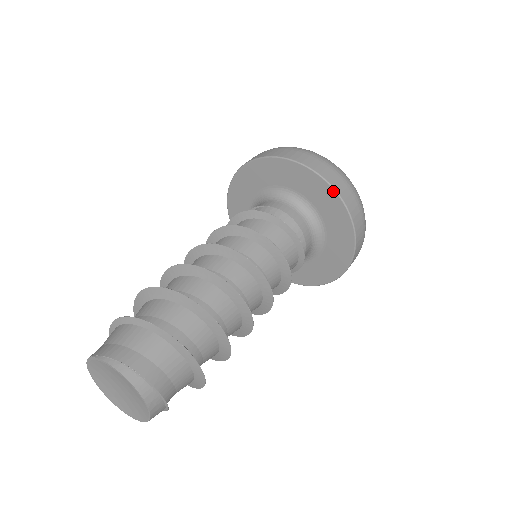
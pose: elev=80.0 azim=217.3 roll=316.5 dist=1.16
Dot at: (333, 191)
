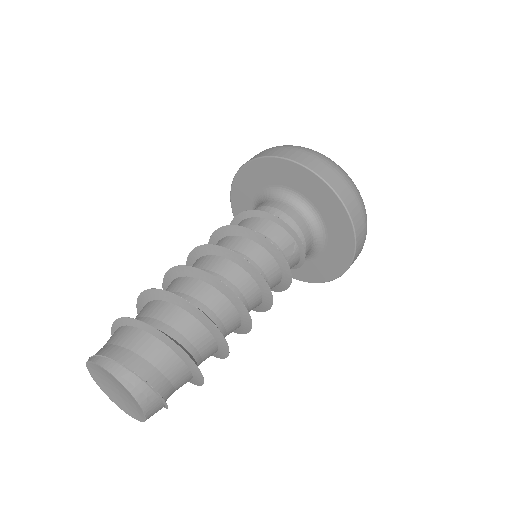
Dot at: (287, 161)
